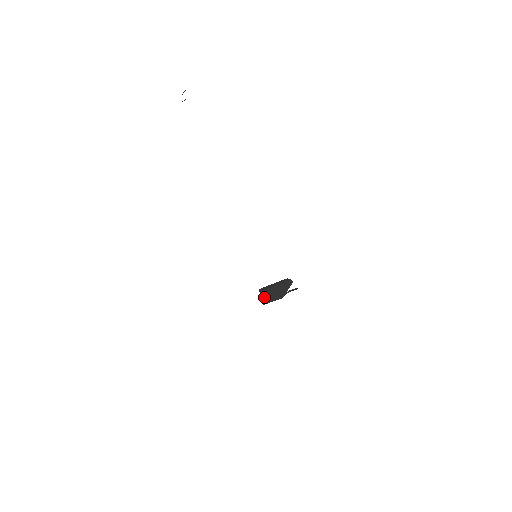
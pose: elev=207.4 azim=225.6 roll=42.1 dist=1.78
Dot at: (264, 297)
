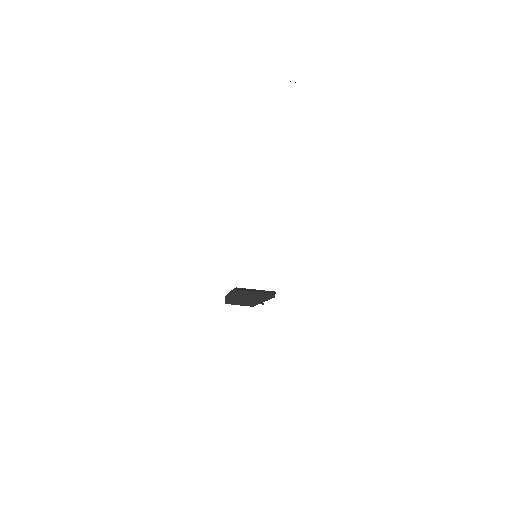
Dot at: (232, 297)
